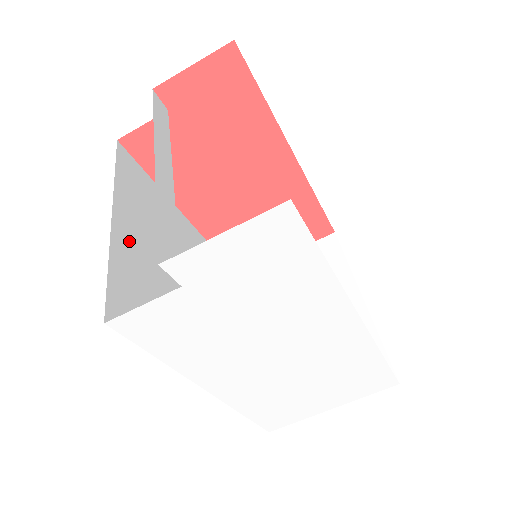
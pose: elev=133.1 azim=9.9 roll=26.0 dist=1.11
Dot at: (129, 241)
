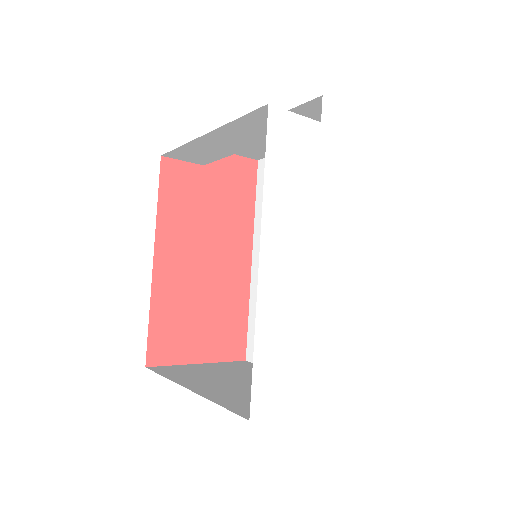
Dot at: occluded
